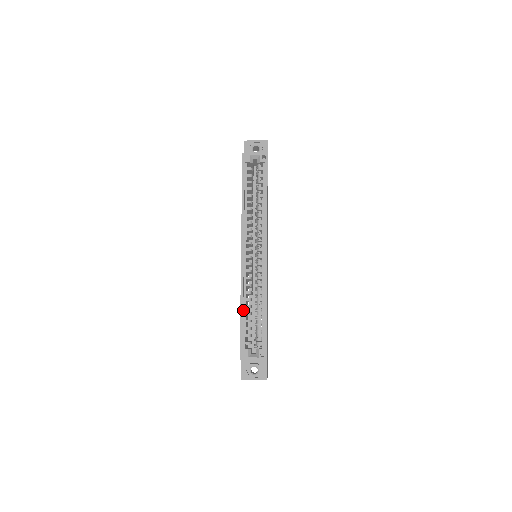
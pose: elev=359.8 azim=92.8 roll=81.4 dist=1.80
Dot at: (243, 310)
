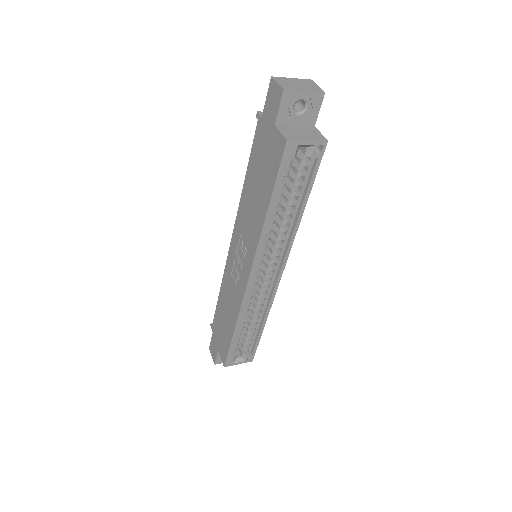
Dot at: (236, 327)
